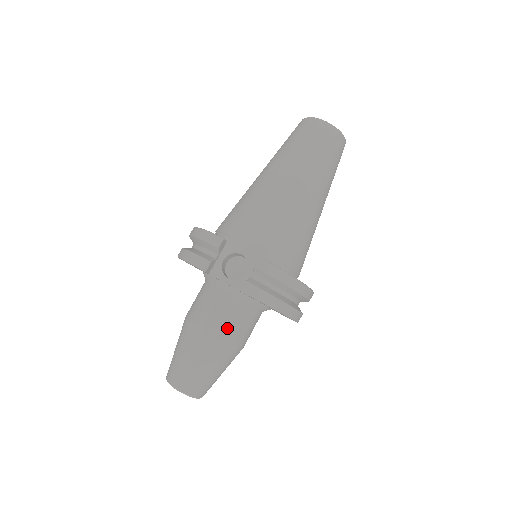
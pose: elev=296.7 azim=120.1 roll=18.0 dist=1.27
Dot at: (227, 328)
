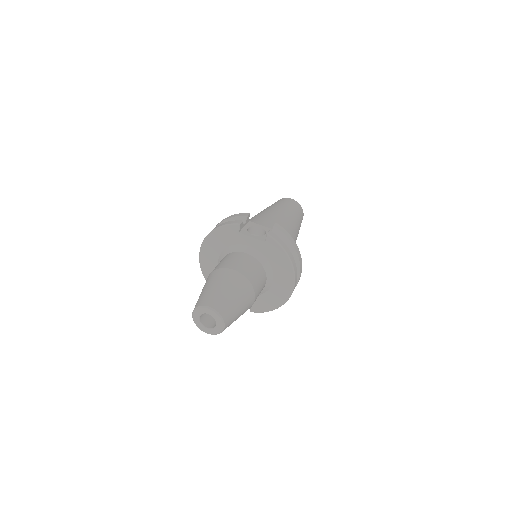
Dot at: (249, 272)
